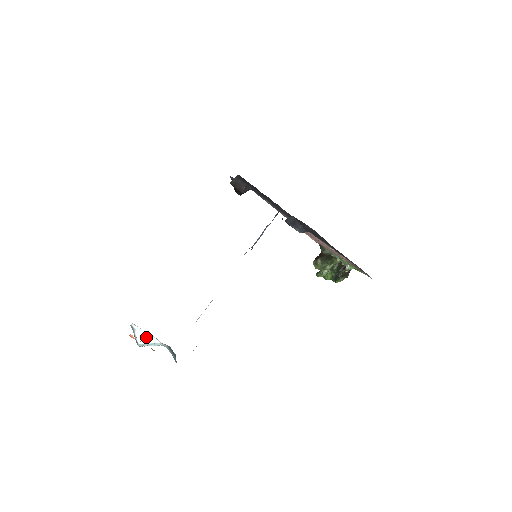
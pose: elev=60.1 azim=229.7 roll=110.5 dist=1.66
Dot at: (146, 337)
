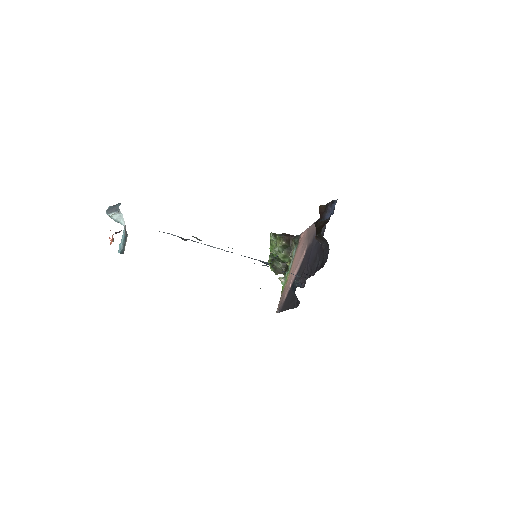
Dot at: (120, 217)
